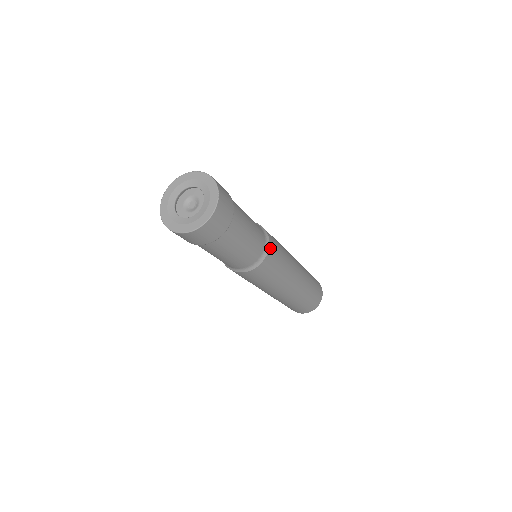
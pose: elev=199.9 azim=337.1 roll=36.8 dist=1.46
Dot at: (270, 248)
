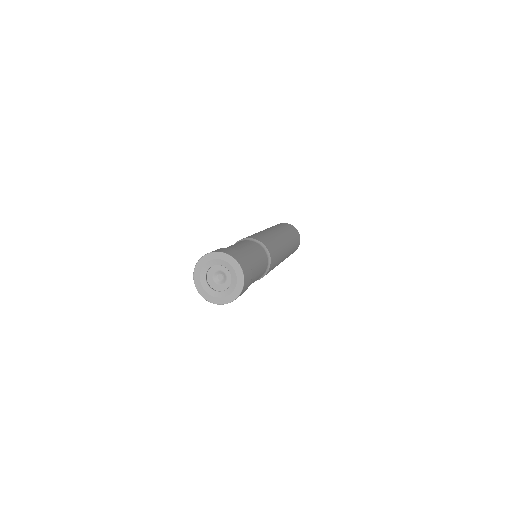
Dot at: (270, 255)
